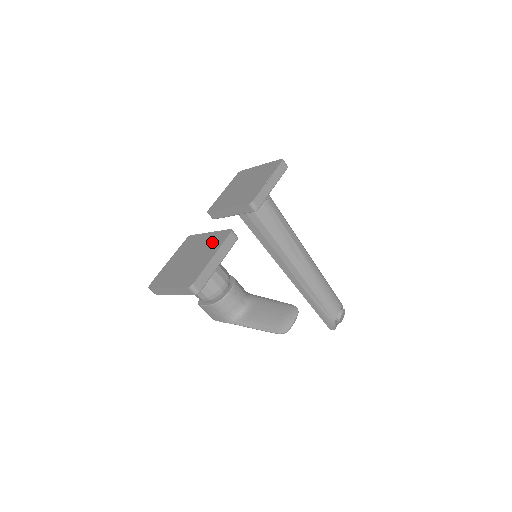
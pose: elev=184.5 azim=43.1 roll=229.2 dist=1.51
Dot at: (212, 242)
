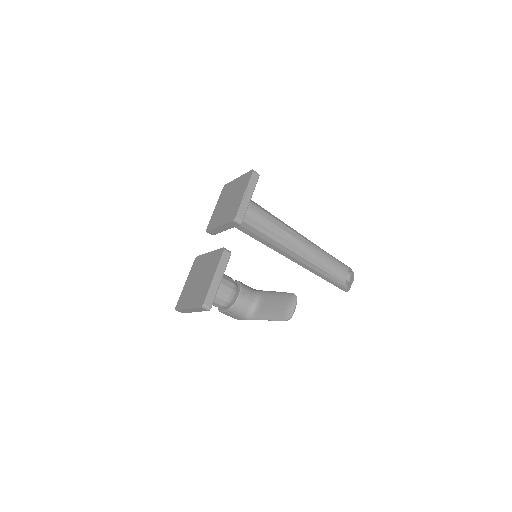
Dot at: (212, 262)
